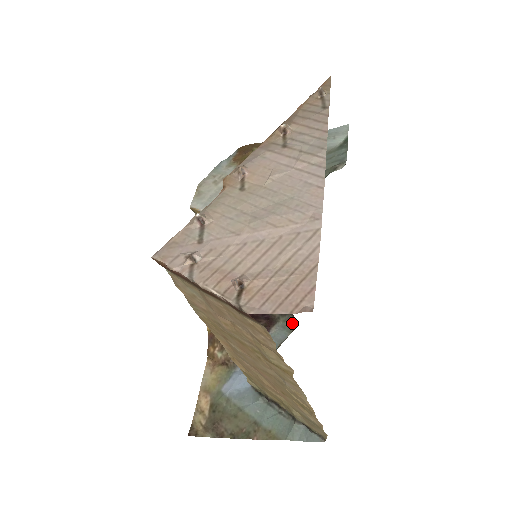
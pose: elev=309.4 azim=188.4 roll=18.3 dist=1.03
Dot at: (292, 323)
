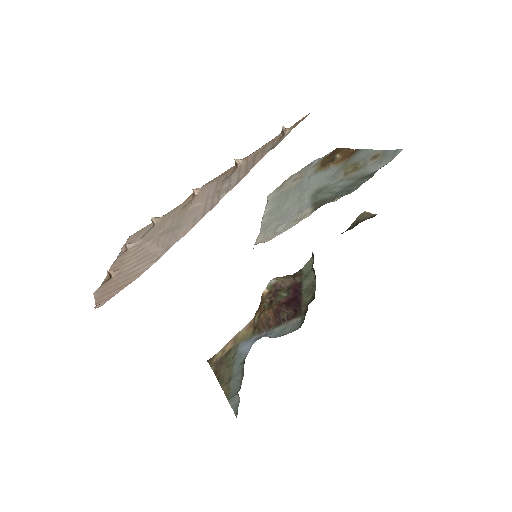
Dot at: (302, 323)
